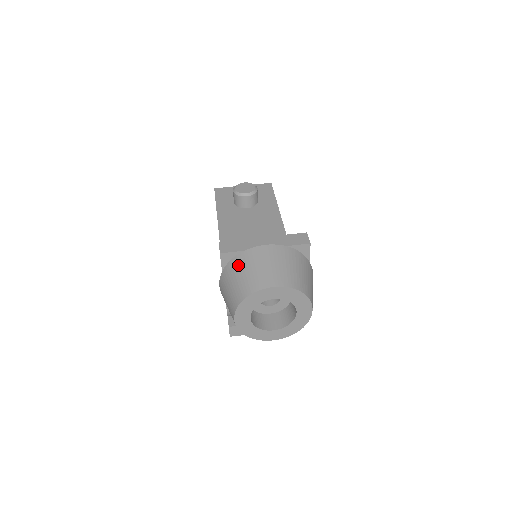
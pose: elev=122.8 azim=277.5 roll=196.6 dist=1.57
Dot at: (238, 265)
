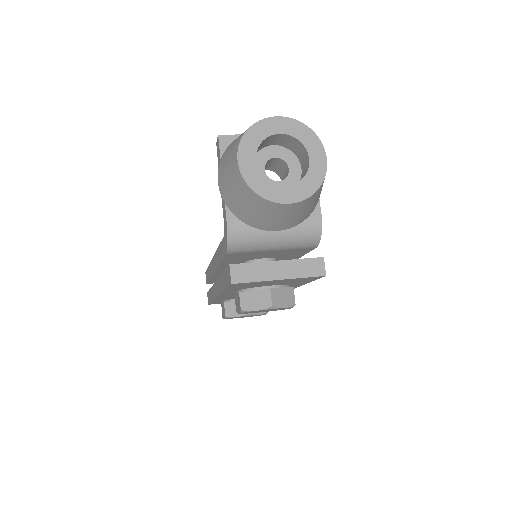
Dot at: occluded
